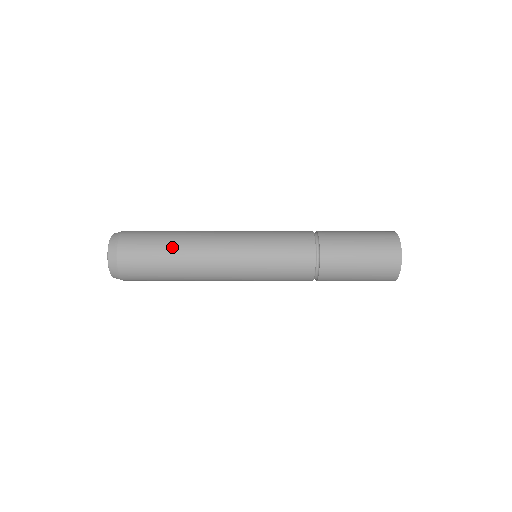
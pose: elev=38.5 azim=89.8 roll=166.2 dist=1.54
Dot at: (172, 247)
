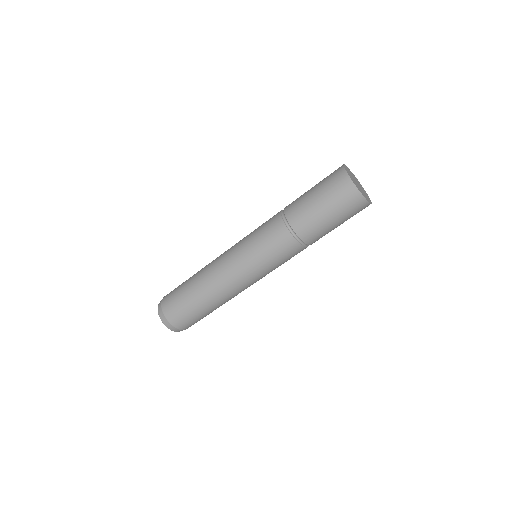
Dot at: (195, 294)
